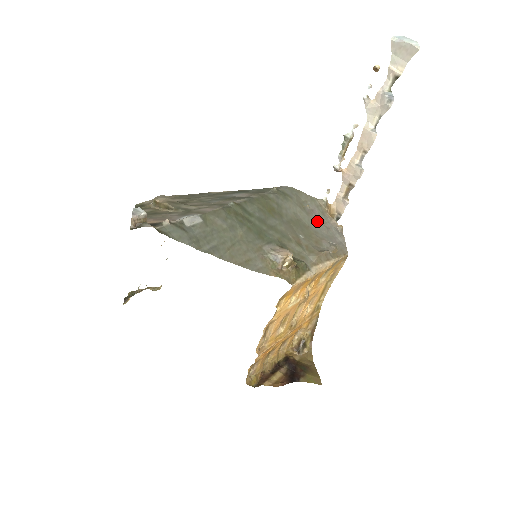
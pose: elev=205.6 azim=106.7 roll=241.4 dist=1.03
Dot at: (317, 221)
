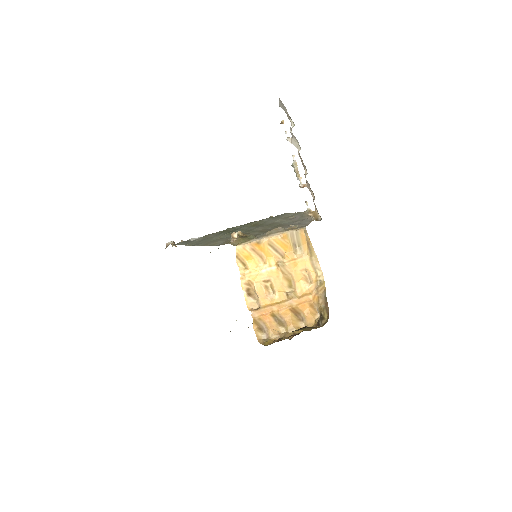
Dot at: (293, 221)
